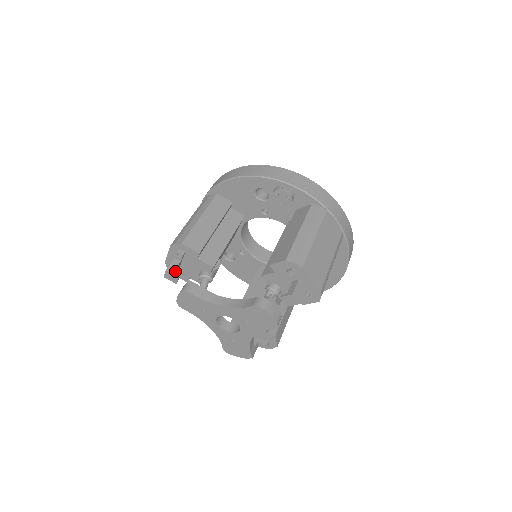
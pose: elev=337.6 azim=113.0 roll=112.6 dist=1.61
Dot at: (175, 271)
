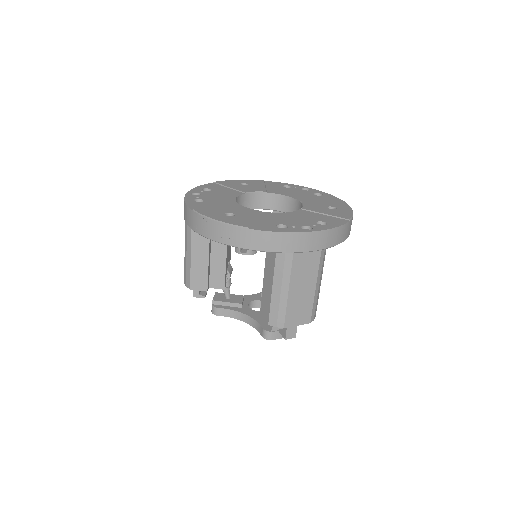
Dot at: occluded
